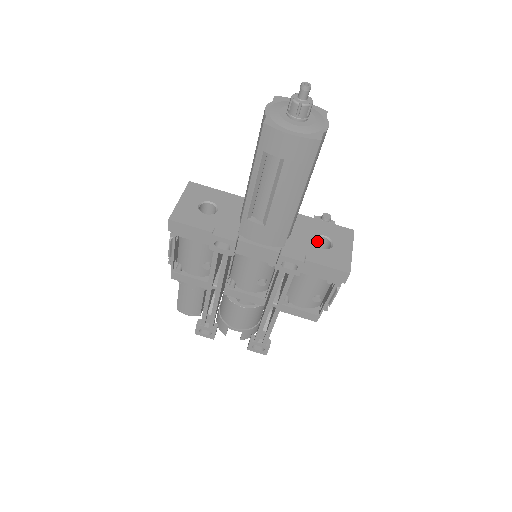
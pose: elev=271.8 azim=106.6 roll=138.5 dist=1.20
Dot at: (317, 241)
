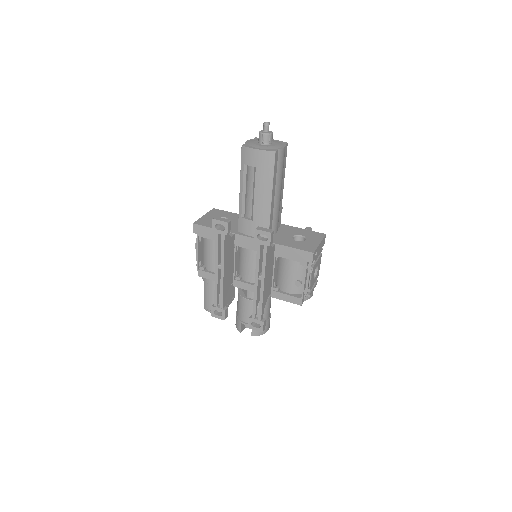
Dot at: (297, 240)
